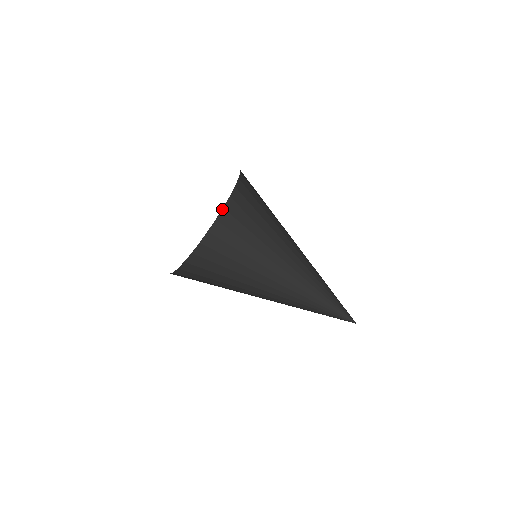
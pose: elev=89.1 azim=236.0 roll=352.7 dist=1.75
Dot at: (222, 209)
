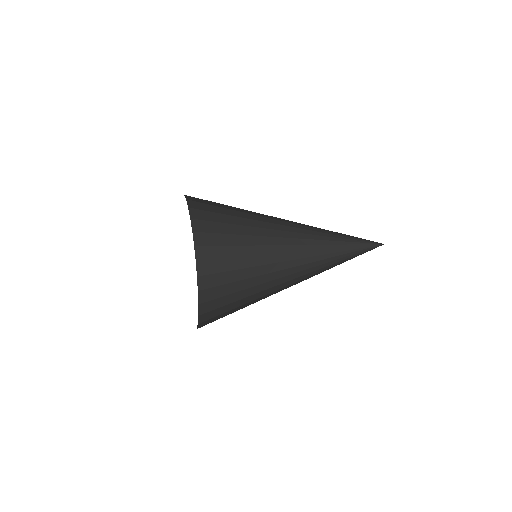
Dot at: occluded
